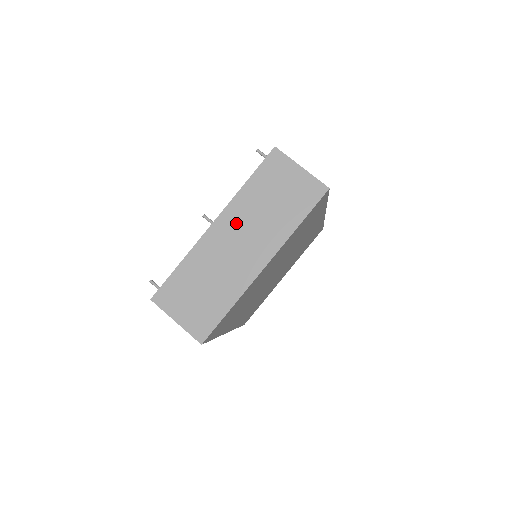
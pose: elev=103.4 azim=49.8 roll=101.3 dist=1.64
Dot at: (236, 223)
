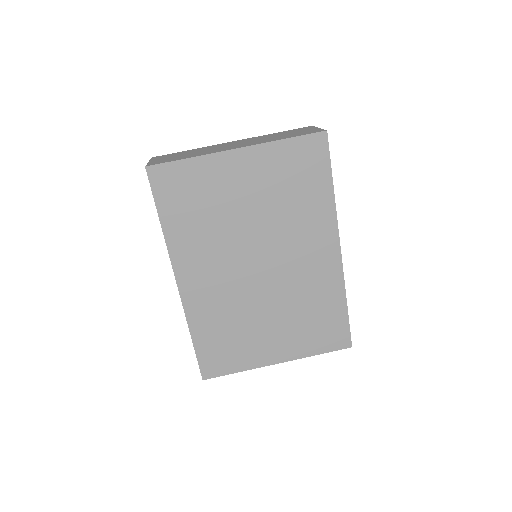
Dot at: occluded
